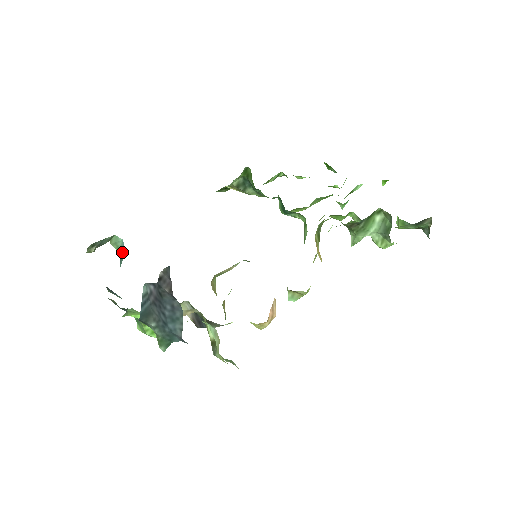
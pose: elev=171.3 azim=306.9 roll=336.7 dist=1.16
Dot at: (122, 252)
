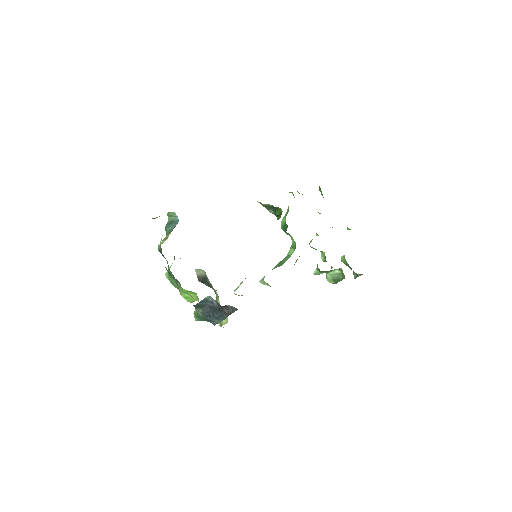
Dot at: (173, 222)
